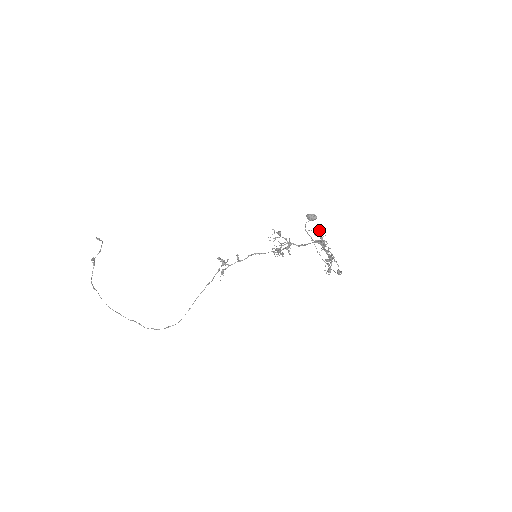
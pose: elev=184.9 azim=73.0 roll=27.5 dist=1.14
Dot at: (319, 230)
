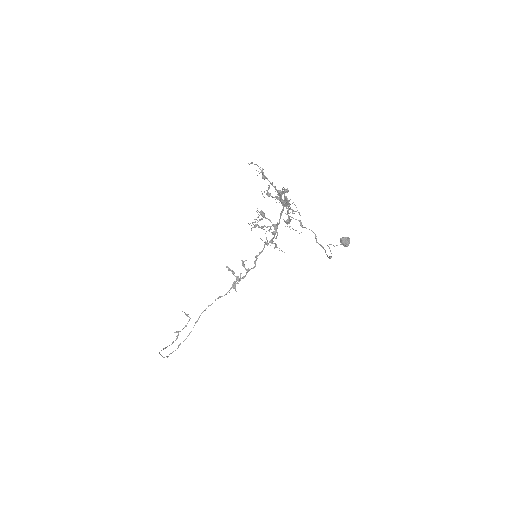
Dot at: (284, 189)
